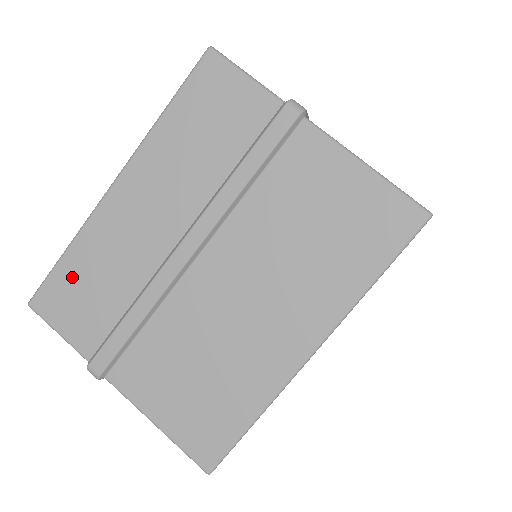
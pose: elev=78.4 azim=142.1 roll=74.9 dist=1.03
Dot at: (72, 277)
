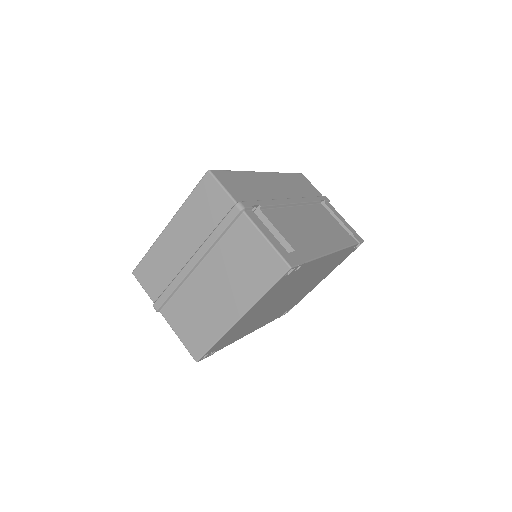
Dot at: (149, 264)
